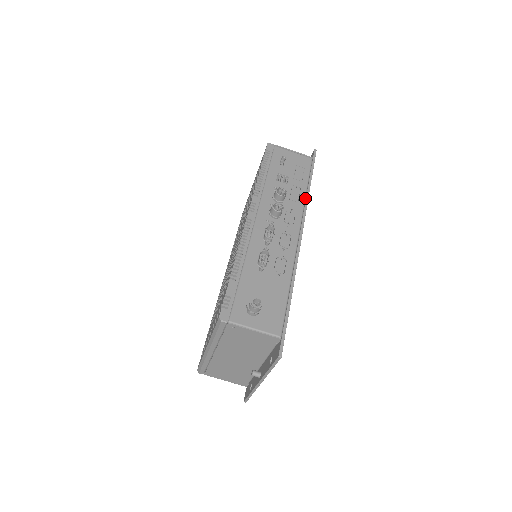
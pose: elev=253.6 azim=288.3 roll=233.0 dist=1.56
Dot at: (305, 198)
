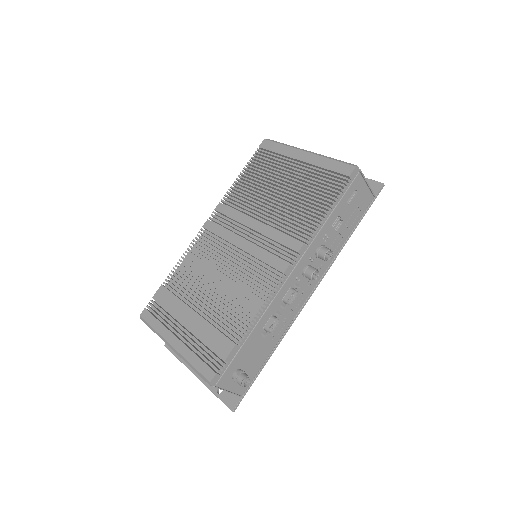
Dot at: (338, 251)
